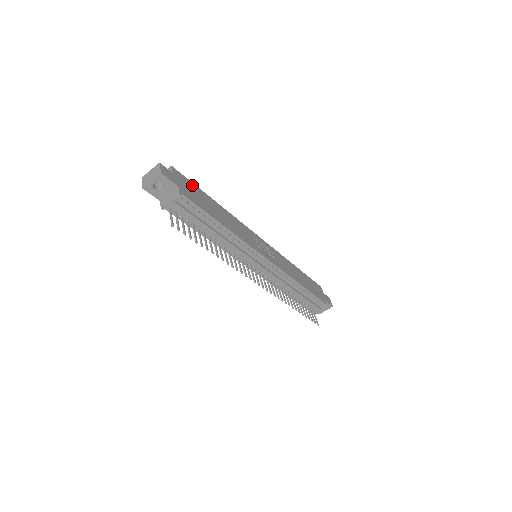
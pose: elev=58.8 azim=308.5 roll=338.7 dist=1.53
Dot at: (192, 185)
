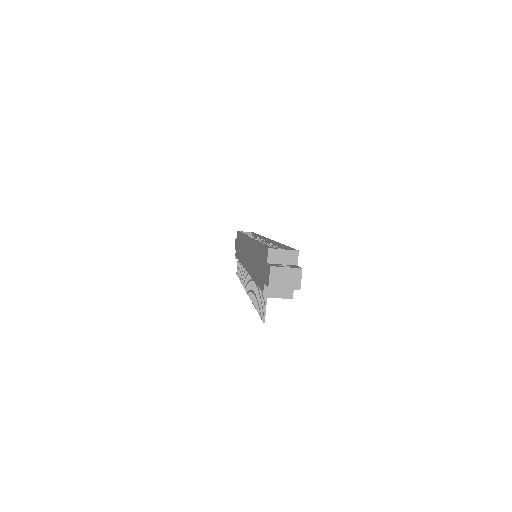
Dot at: occluded
